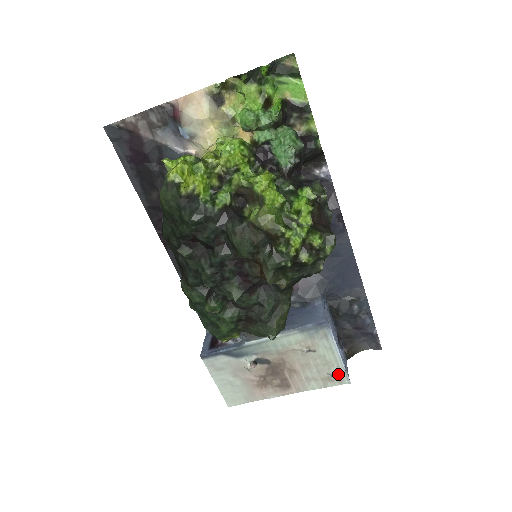
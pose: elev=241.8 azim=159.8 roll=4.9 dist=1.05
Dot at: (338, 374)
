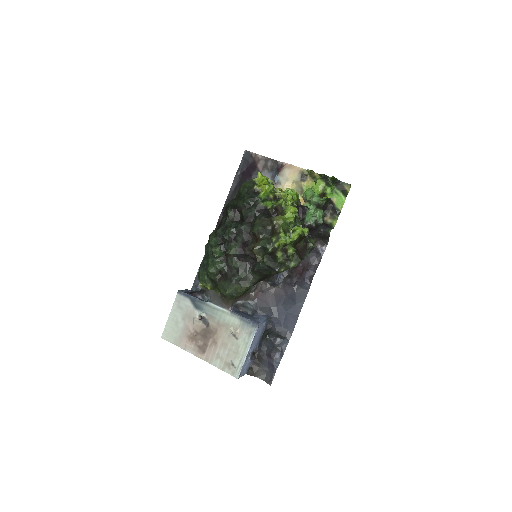
Dot at: (236, 366)
